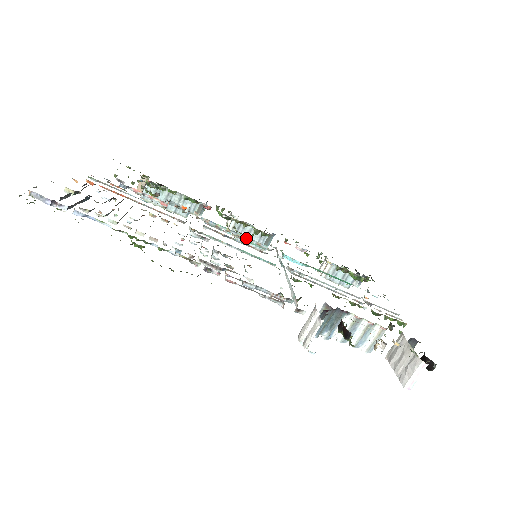
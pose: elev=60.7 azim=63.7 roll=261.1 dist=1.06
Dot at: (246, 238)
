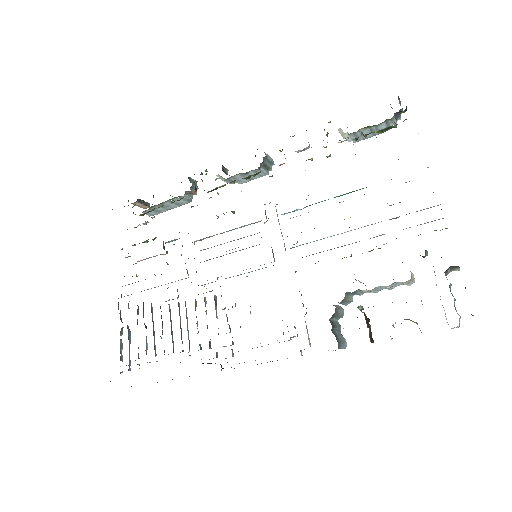
Dot at: occluded
